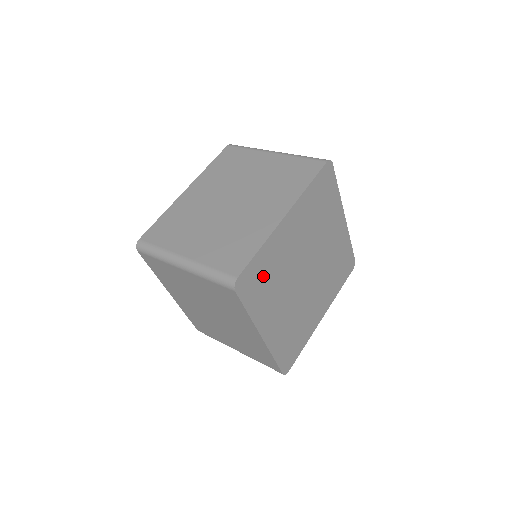
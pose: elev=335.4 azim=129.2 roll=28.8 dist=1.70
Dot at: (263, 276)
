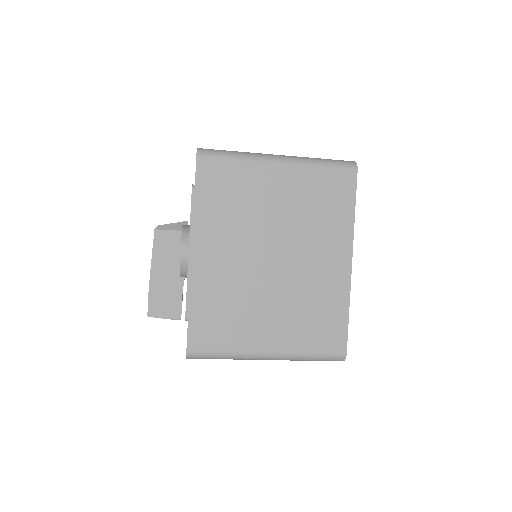
Dot at: occluded
